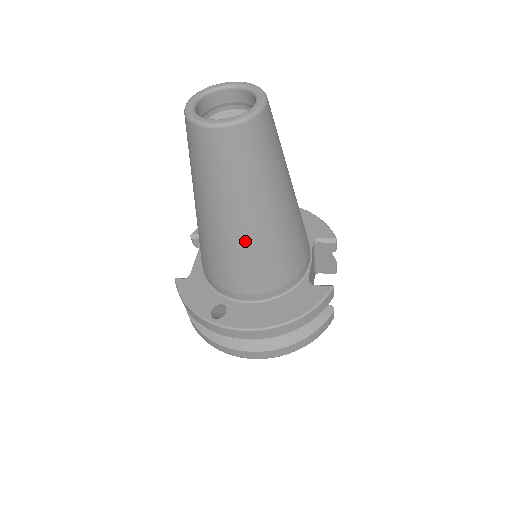
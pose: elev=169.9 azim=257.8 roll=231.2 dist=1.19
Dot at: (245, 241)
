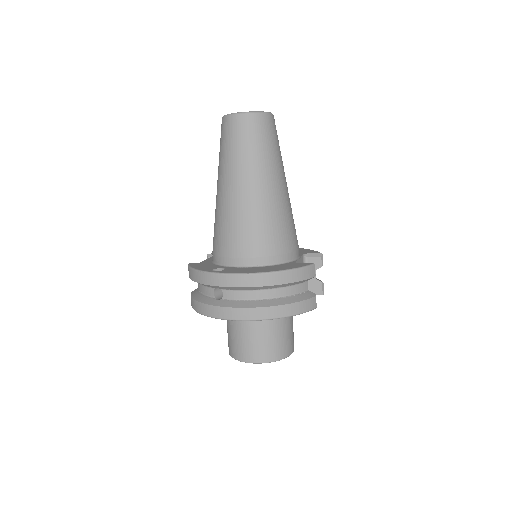
Dot at: (248, 203)
